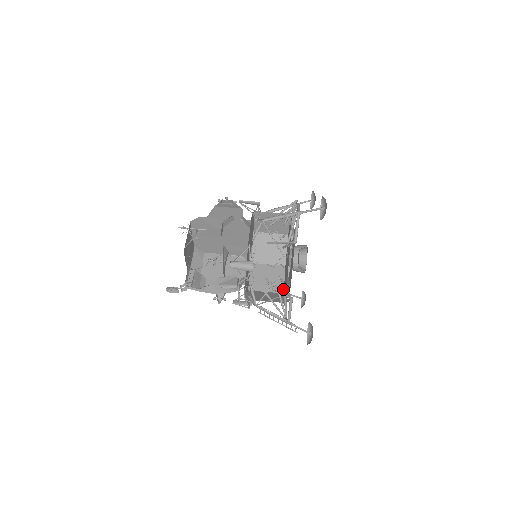
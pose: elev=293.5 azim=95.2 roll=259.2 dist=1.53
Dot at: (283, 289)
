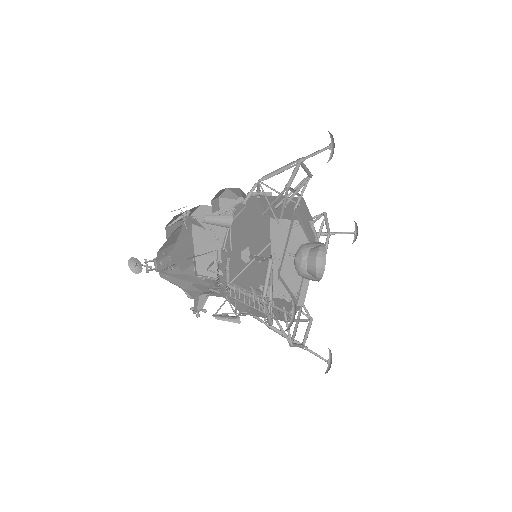
Dot at: (290, 318)
